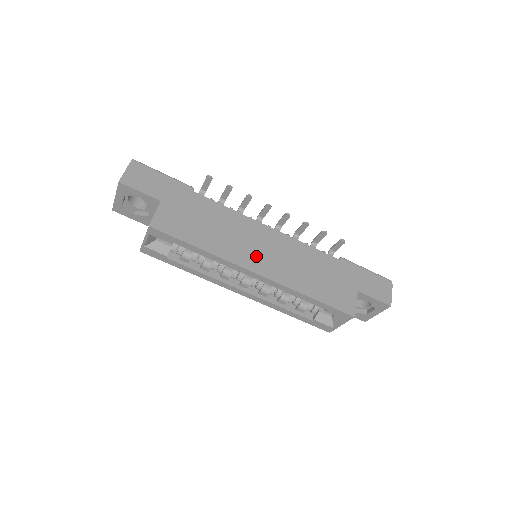
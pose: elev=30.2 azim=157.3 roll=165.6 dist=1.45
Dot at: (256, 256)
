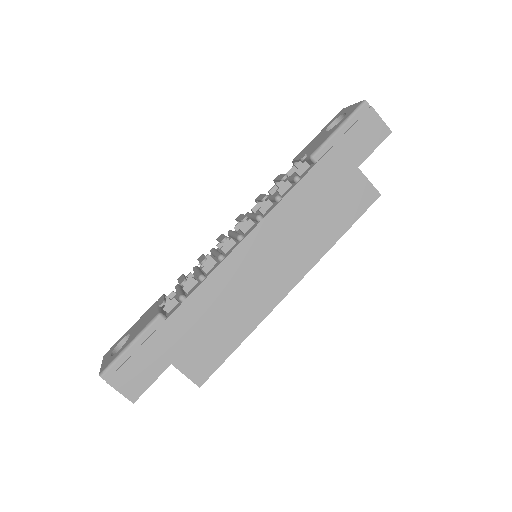
Dot at: (272, 279)
